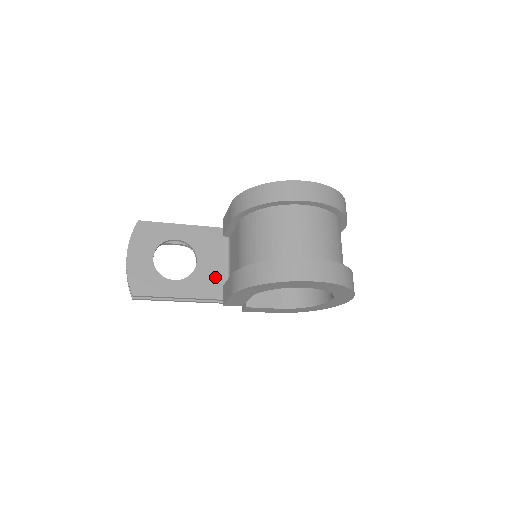
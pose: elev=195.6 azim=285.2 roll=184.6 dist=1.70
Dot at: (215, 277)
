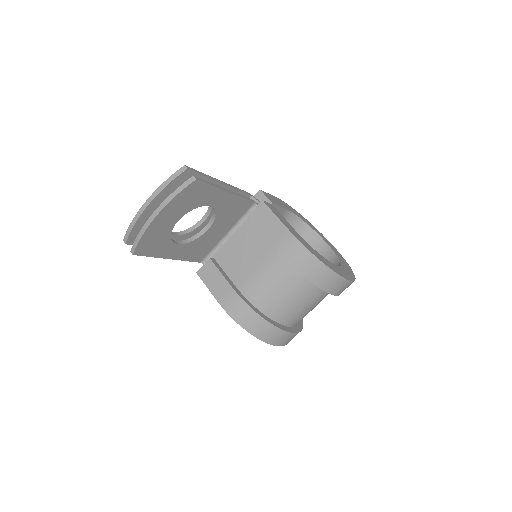
Dot at: (209, 244)
